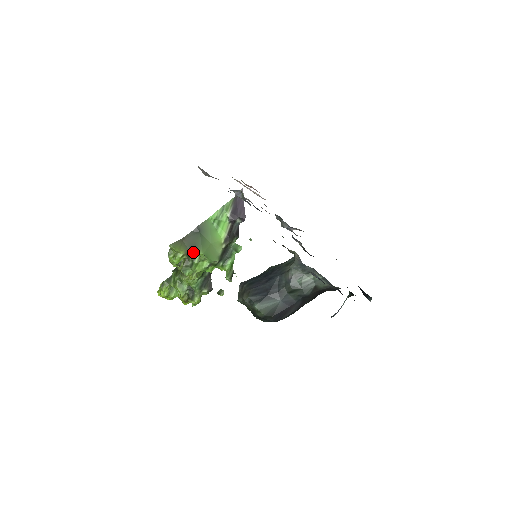
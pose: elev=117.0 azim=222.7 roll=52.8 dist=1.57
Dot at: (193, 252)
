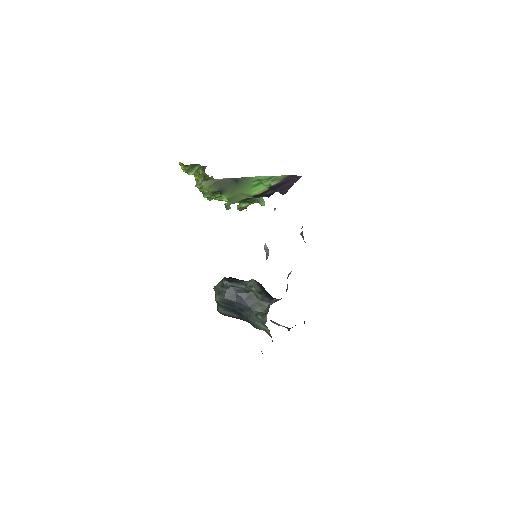
Dot at: (219, 193)
